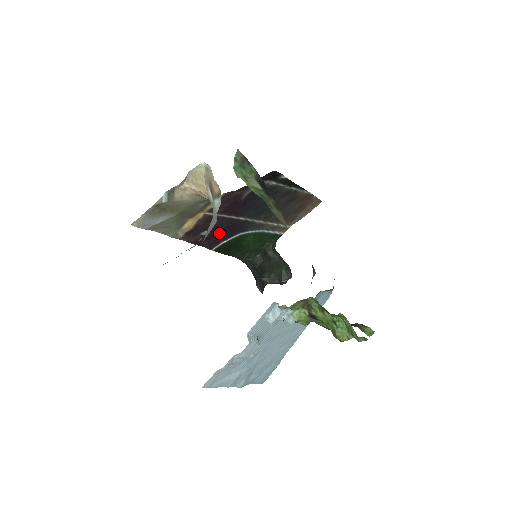
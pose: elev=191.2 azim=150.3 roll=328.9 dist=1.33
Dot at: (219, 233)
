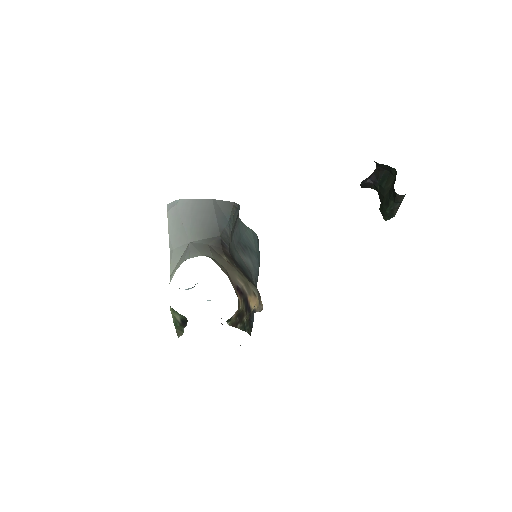
Dot at: occluded
